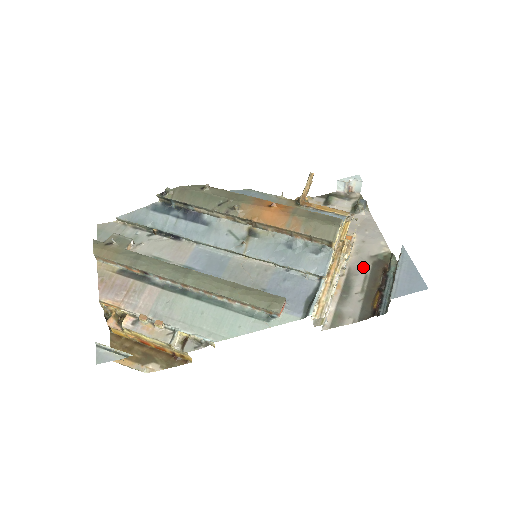
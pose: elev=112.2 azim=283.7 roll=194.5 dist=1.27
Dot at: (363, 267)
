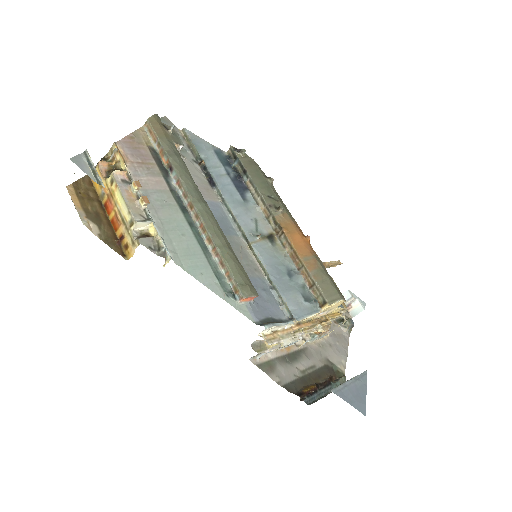
Dot at: (317, 359)
